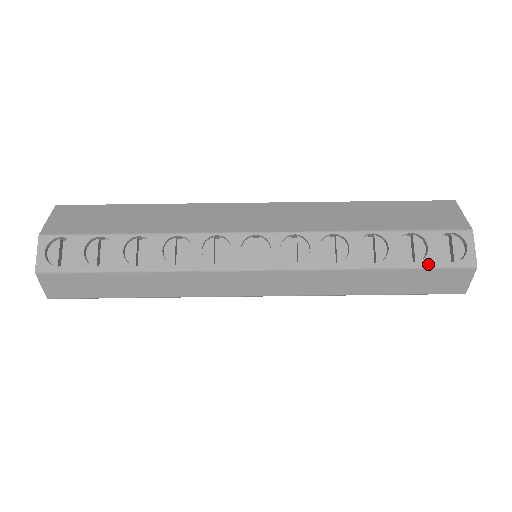
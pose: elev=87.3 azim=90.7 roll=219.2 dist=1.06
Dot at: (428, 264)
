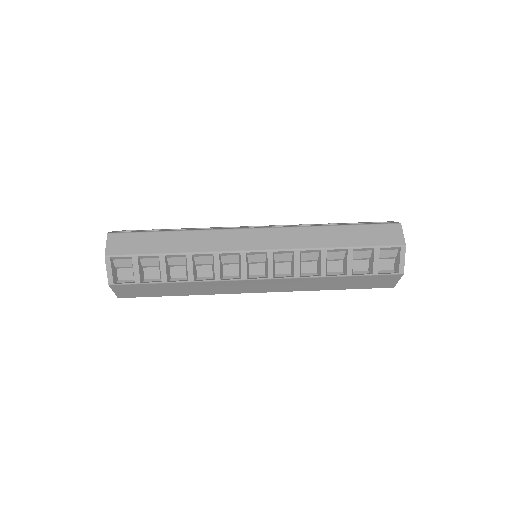
Dot at: (368, 224)
